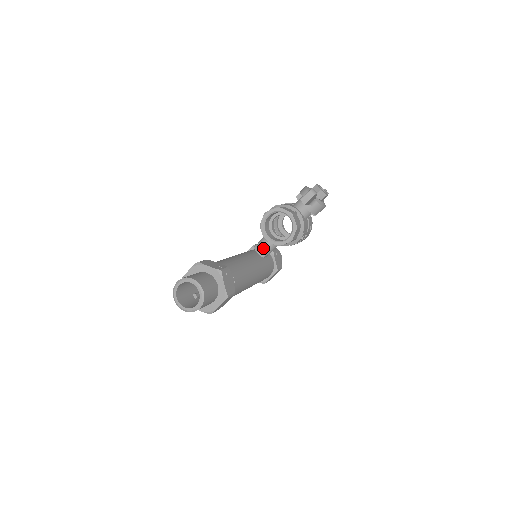
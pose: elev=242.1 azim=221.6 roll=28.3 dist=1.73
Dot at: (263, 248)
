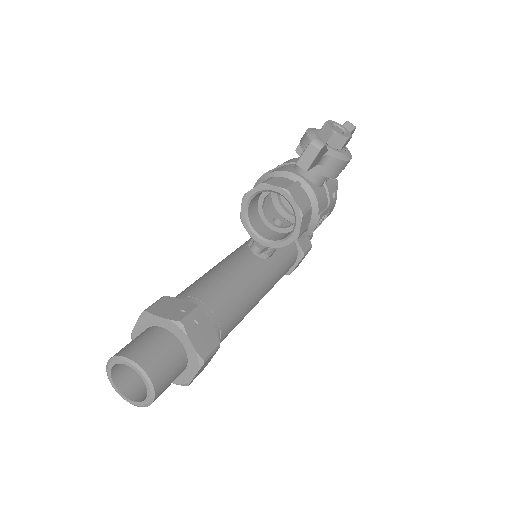
Dot at: (259, 249)
